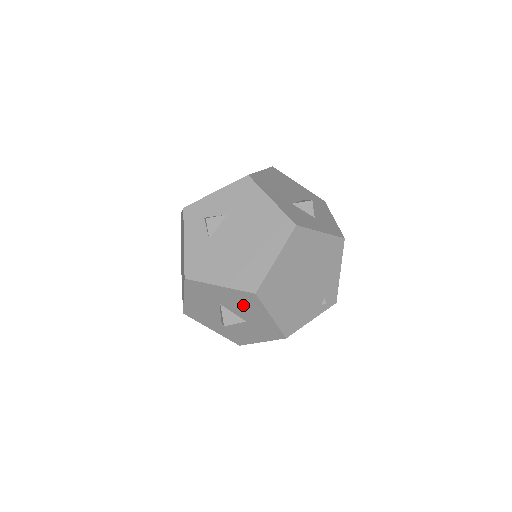
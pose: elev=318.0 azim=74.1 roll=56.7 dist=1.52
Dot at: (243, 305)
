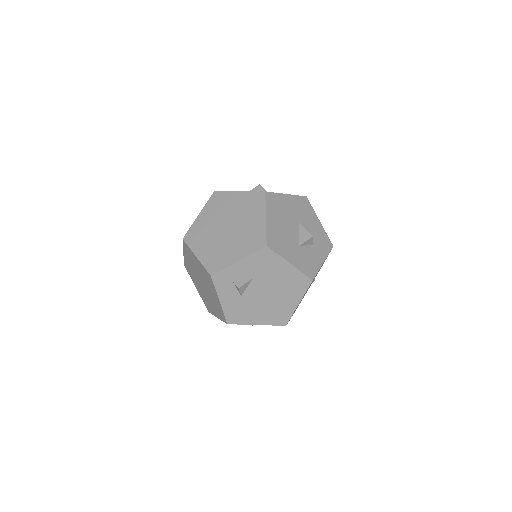
Dot at: occluded
